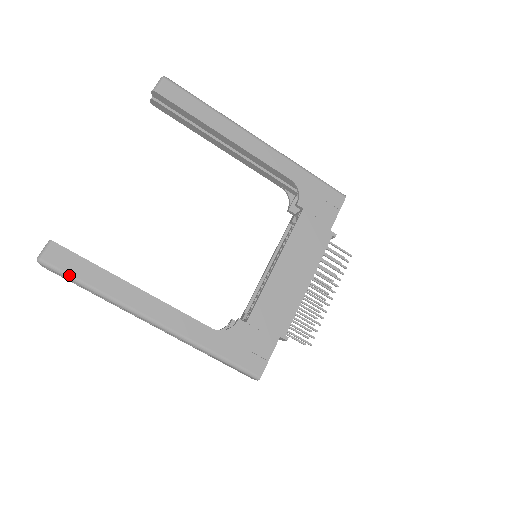
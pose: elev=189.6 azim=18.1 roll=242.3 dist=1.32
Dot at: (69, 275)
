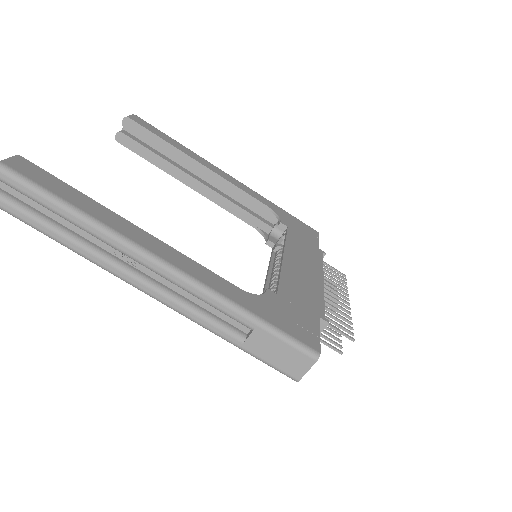
Dot at: (42, 188)
